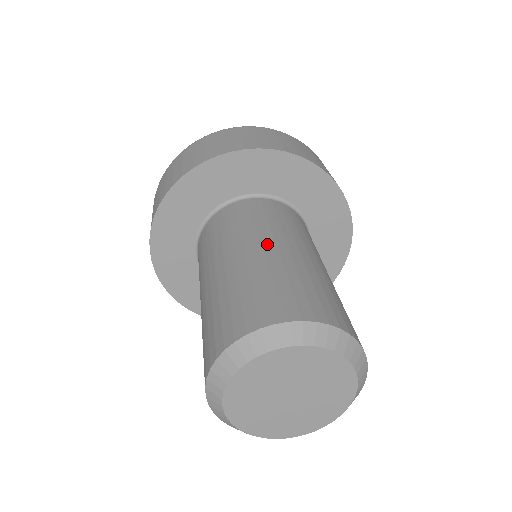
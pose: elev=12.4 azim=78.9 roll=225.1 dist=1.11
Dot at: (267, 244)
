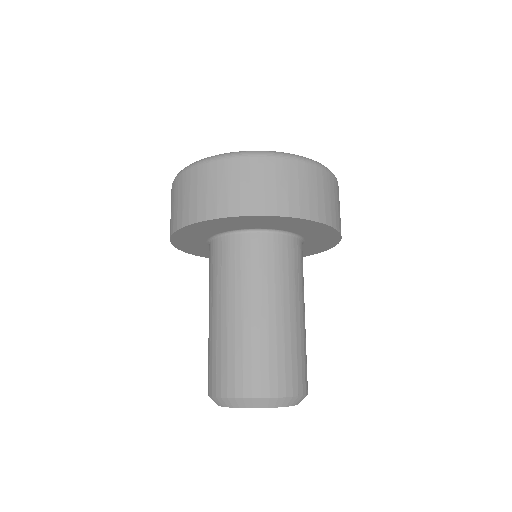
Dot at: (252, 308)
